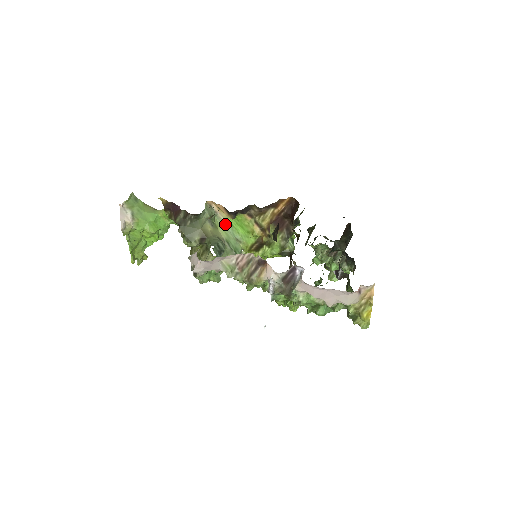
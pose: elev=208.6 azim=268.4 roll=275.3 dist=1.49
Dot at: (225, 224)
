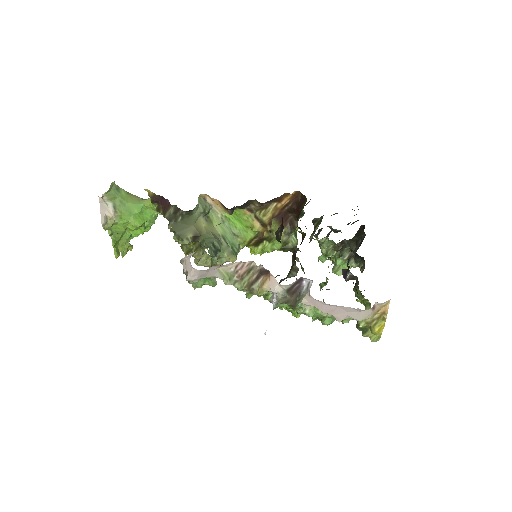
Dot at: (221, 218)
